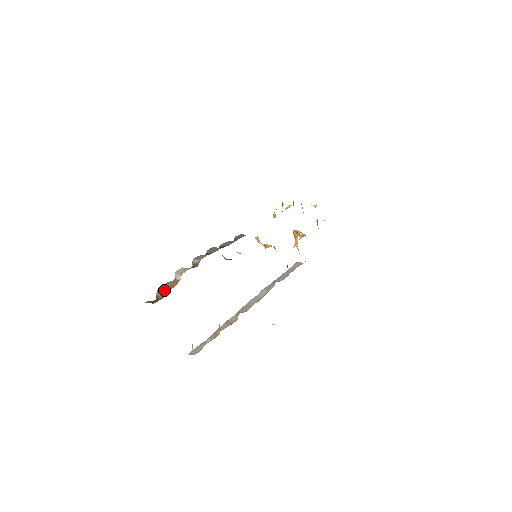
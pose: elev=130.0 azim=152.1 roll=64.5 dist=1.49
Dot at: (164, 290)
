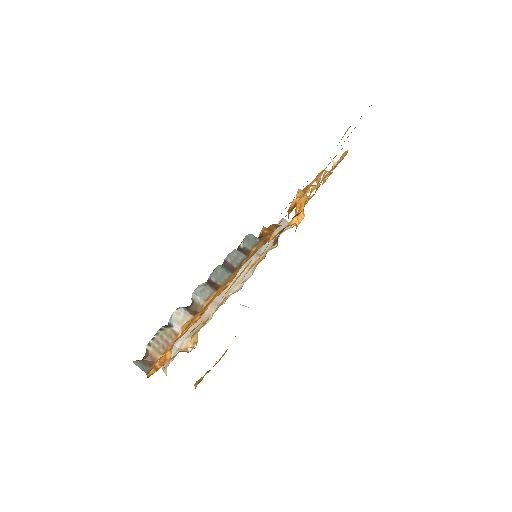
Dot at: (159, 350)
